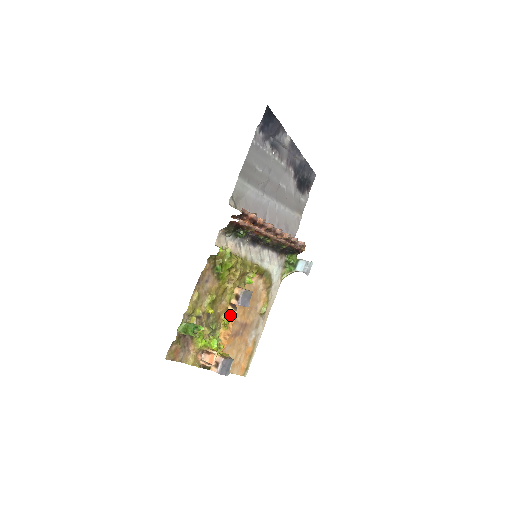
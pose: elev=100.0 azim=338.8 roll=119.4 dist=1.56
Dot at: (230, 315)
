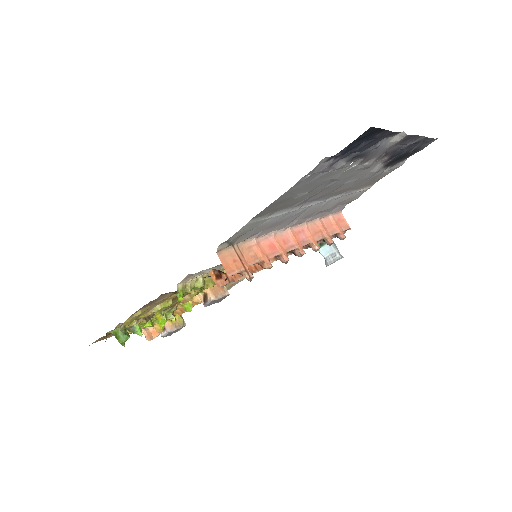
Dot at: (194, 300)
